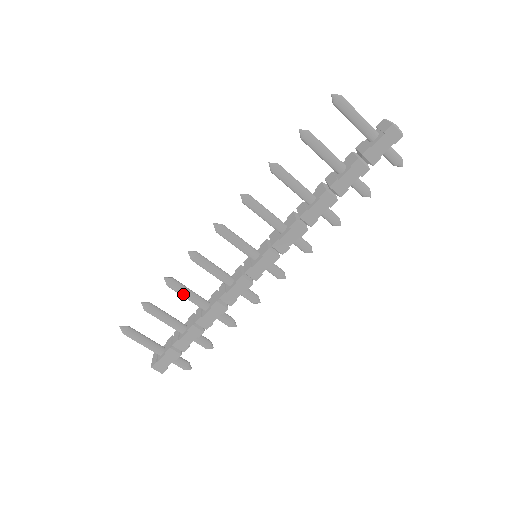
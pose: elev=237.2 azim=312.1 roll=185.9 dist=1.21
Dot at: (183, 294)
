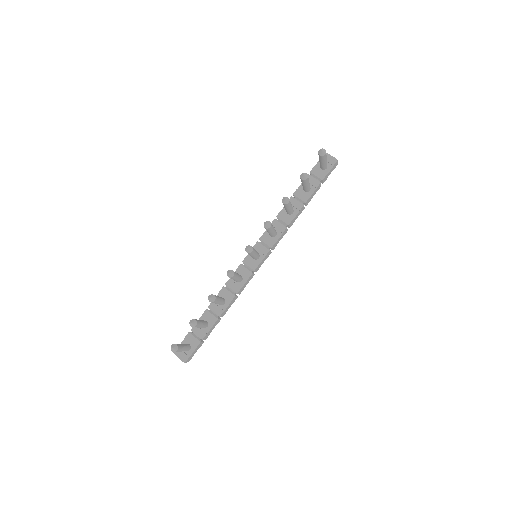
Dot at: (218, 302)
